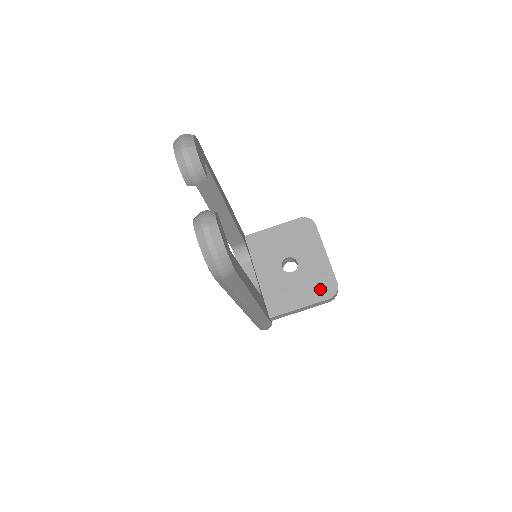
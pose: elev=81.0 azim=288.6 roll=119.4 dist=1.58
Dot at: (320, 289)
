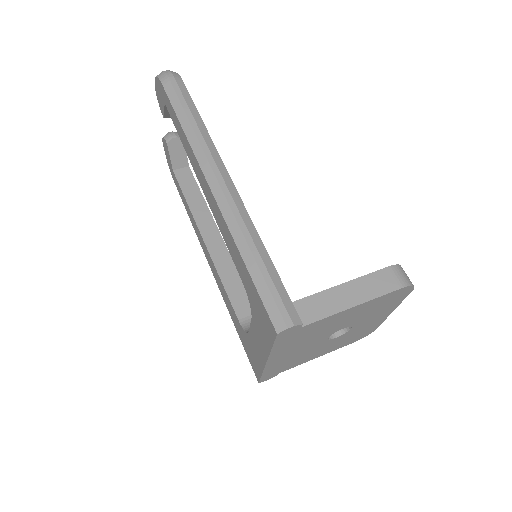
Dot at: occluded
